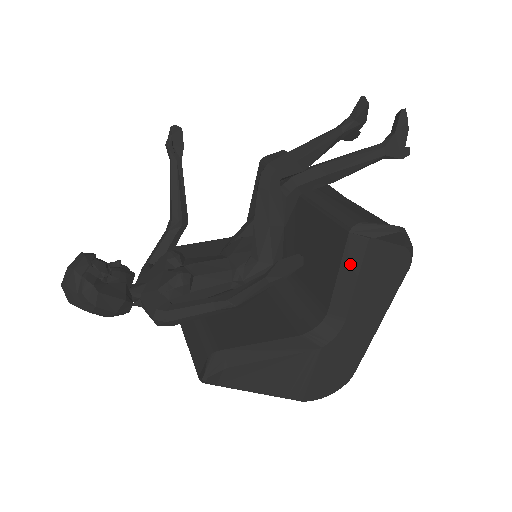
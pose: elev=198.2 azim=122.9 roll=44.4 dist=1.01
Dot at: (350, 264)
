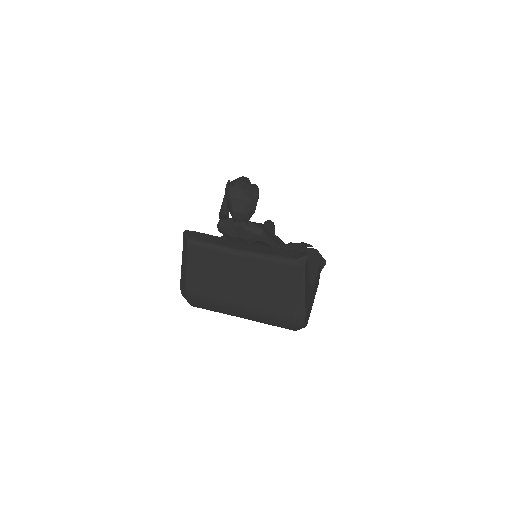
Dot at: (317, 262)
